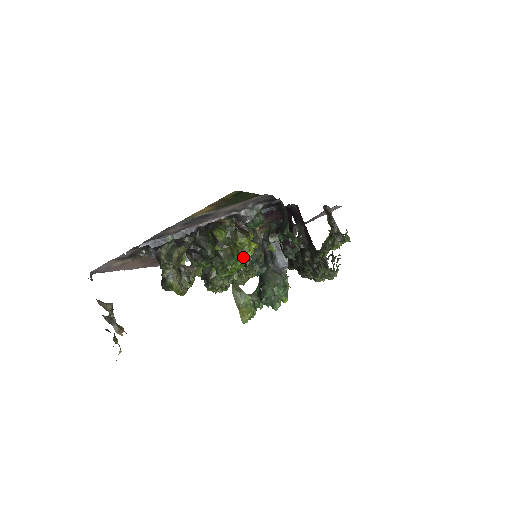
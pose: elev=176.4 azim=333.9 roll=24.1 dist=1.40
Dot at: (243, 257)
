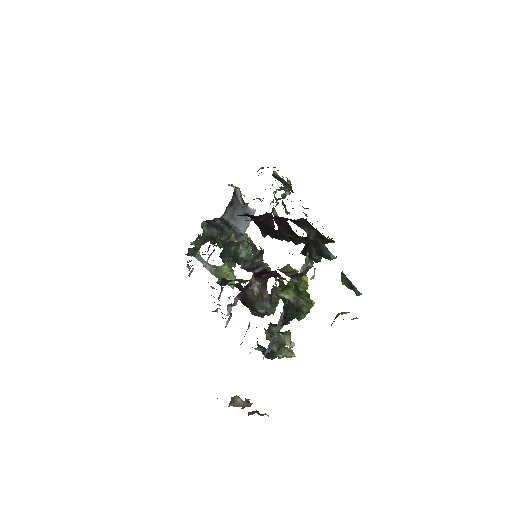
Dot at: (308, 295)
